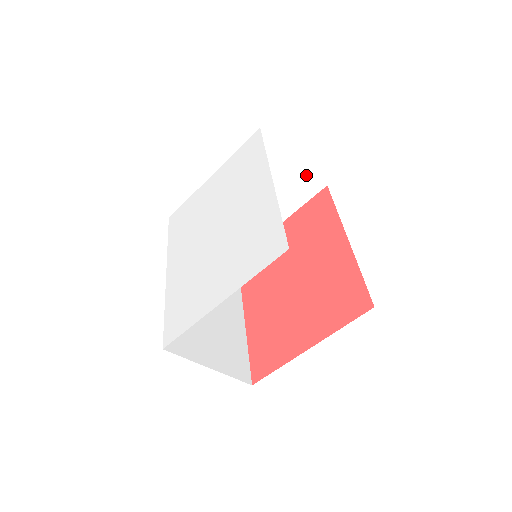
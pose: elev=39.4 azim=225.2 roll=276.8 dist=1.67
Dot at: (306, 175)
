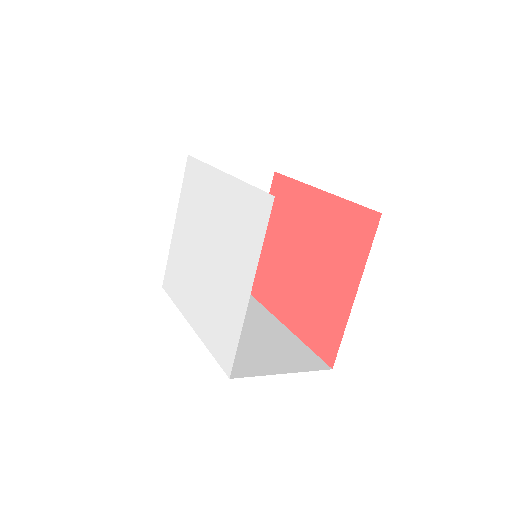
Dot at: (252, 173)
